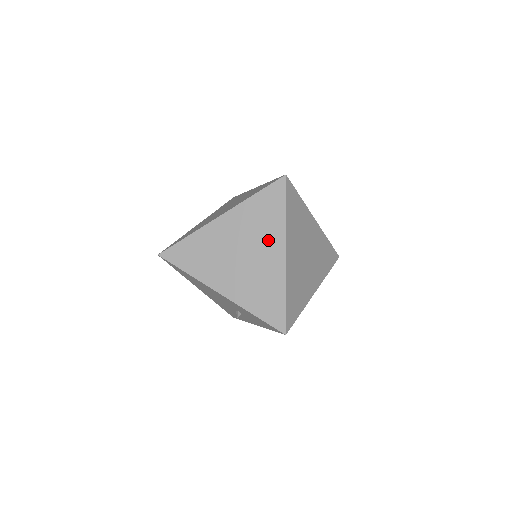
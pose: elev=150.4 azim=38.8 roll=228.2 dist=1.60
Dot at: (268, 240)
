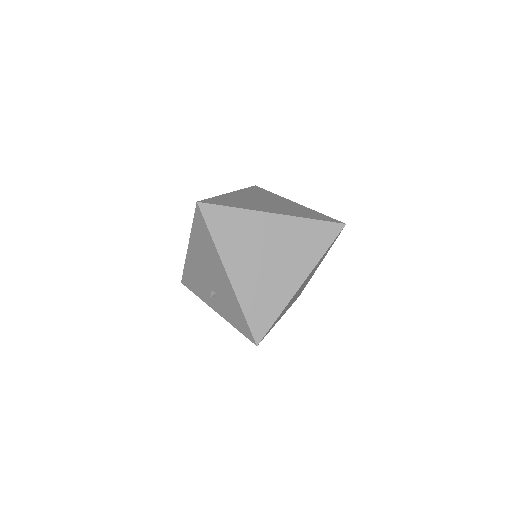
Dot at: (297, 263)
